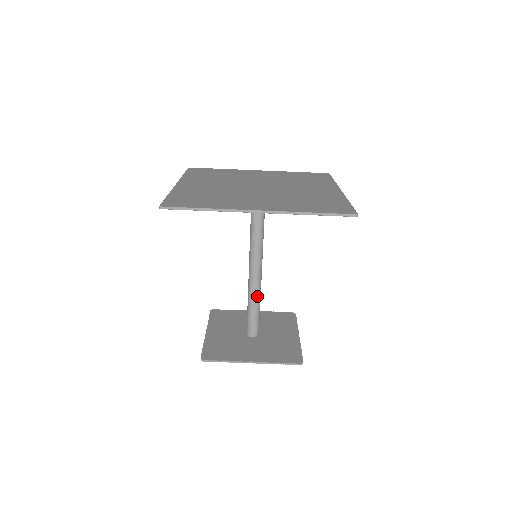
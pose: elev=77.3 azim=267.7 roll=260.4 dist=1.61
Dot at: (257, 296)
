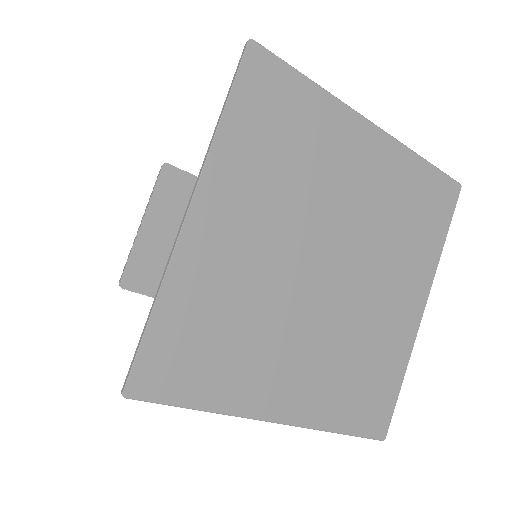
Dot at: occluded
